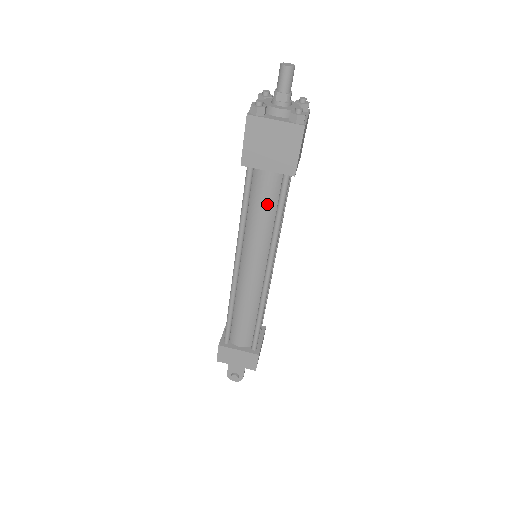
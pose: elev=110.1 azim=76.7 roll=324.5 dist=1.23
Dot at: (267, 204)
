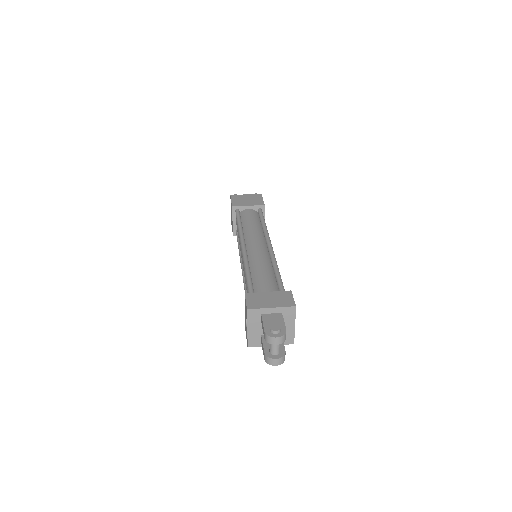
Dot at: (253, 219)
